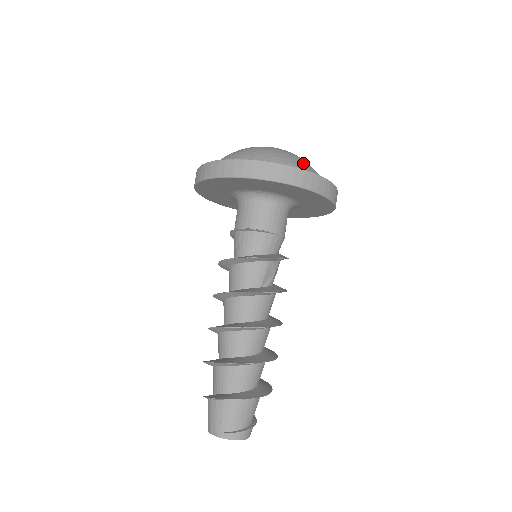
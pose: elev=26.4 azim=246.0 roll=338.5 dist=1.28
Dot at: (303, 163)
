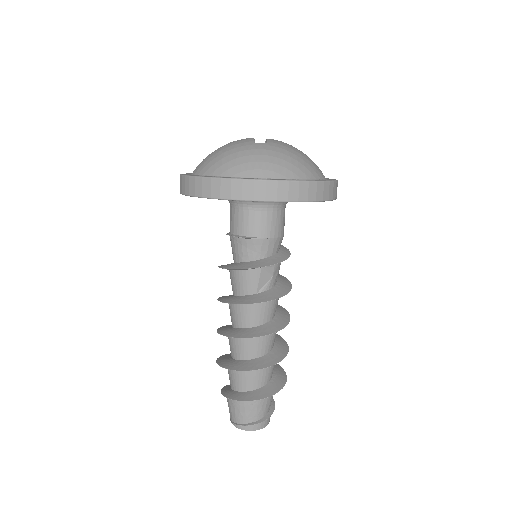
Dot at: (277, 162)
